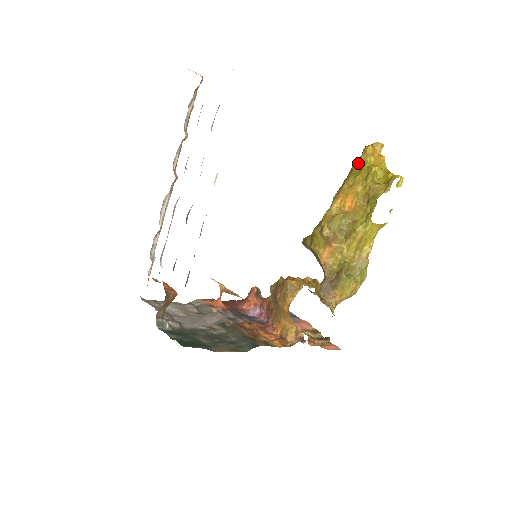
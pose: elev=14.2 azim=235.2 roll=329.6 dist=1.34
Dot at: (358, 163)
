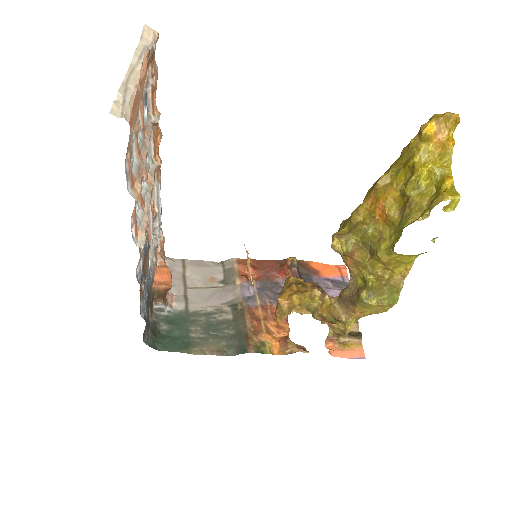
Dot at: (408, 148)
